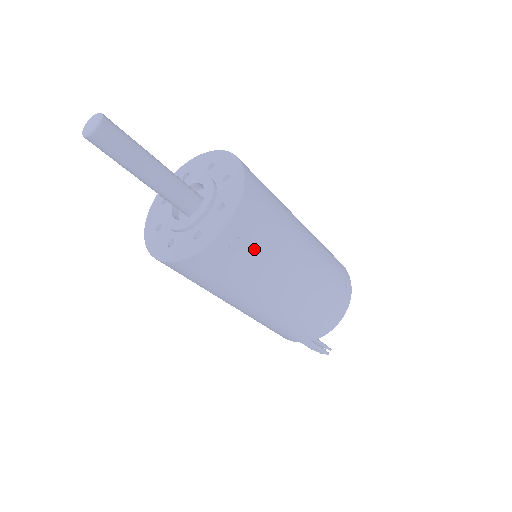
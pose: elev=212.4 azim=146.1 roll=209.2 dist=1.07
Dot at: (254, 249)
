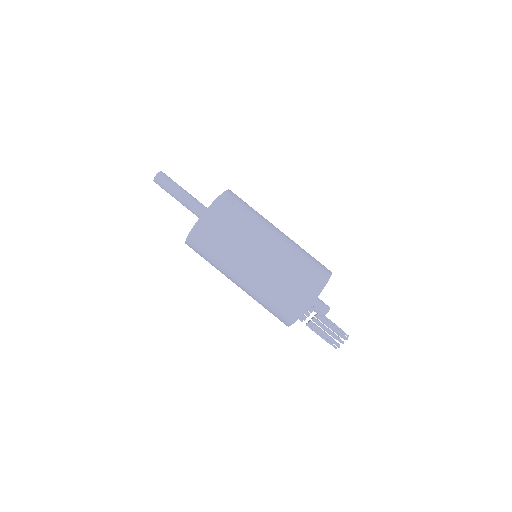
Dot at: (242, 209)
